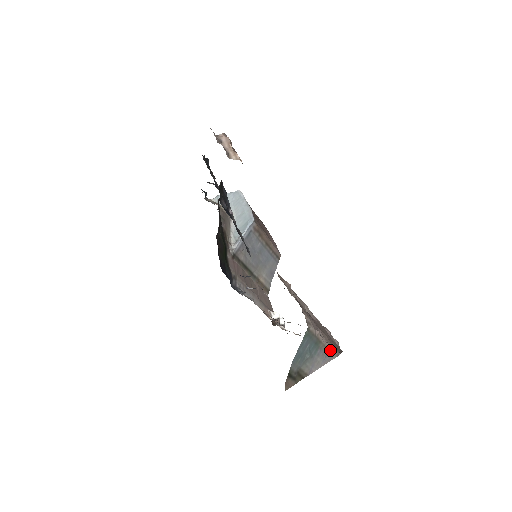
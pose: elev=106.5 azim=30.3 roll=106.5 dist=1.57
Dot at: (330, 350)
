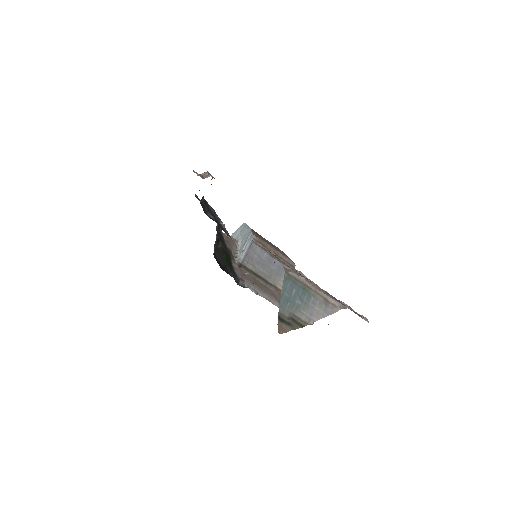
Dot at: (329, 300)
